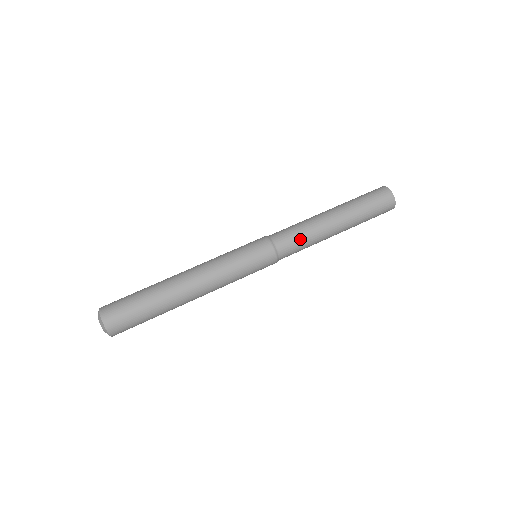
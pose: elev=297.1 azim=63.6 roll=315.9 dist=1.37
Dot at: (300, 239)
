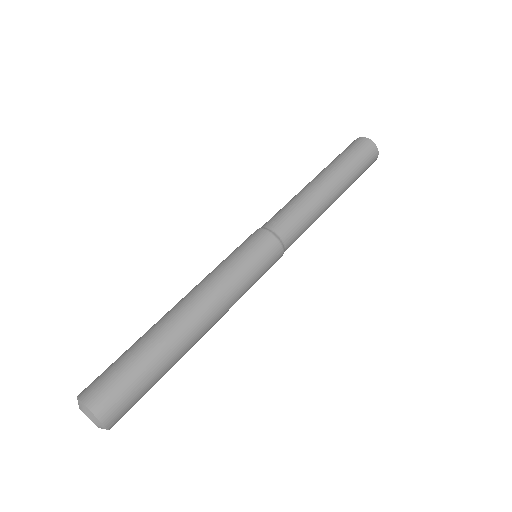
Dot at: (304, 226)
